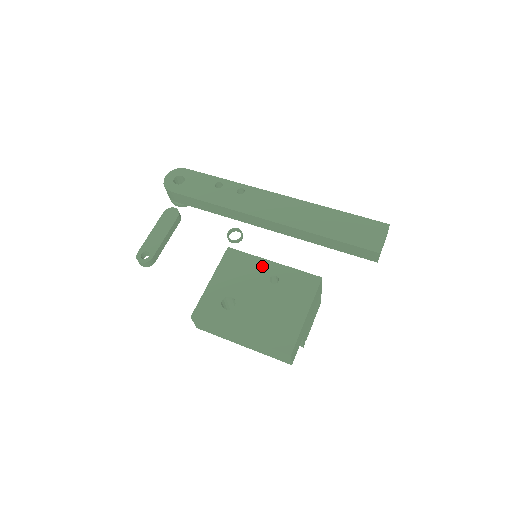
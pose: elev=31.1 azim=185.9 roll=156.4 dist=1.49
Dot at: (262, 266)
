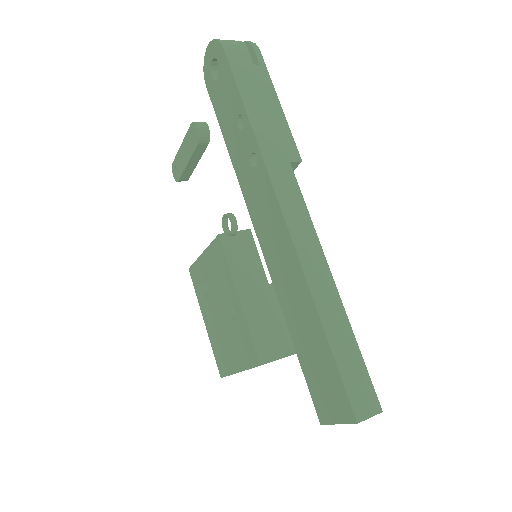
Dot at: (231, 290)
